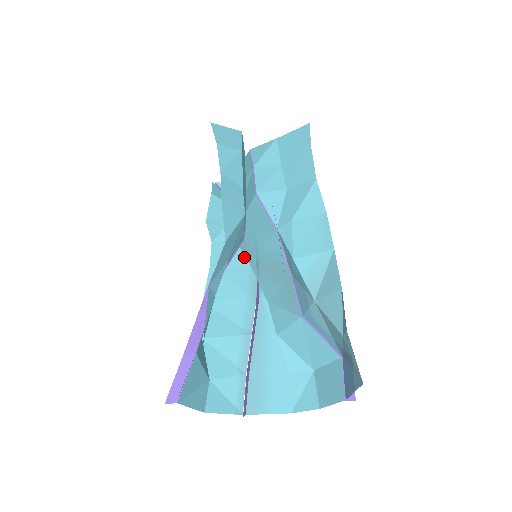
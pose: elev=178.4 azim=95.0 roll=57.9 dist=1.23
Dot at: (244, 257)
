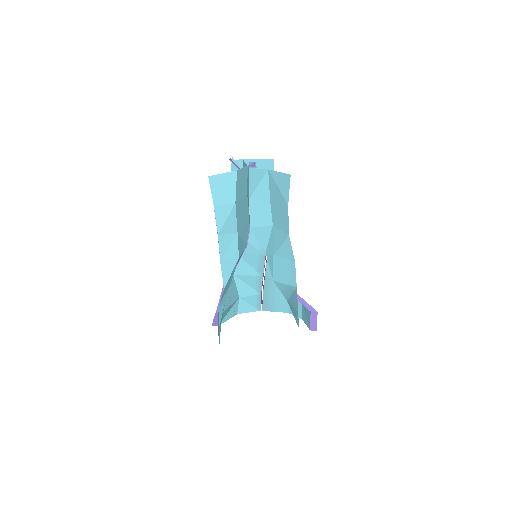
Dot at: occluded
